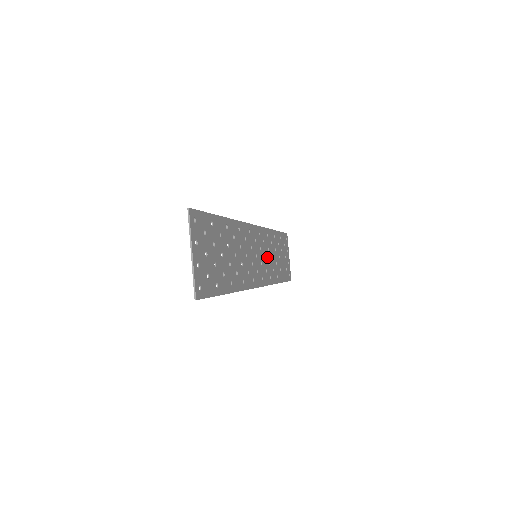
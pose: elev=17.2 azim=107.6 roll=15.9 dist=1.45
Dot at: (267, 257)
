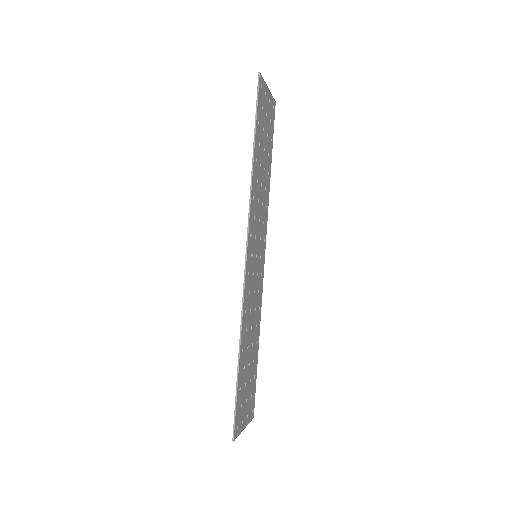
Dot at: (260, 210)
